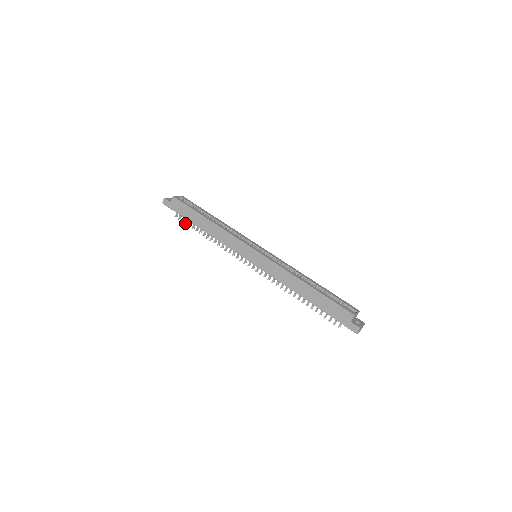
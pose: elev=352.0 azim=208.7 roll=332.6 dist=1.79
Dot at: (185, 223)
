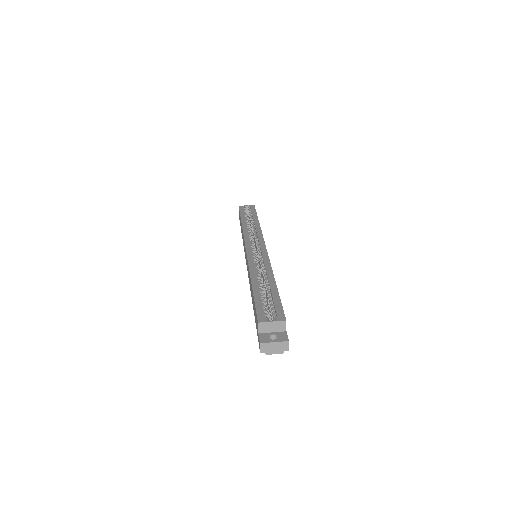
Dot at: occluded
